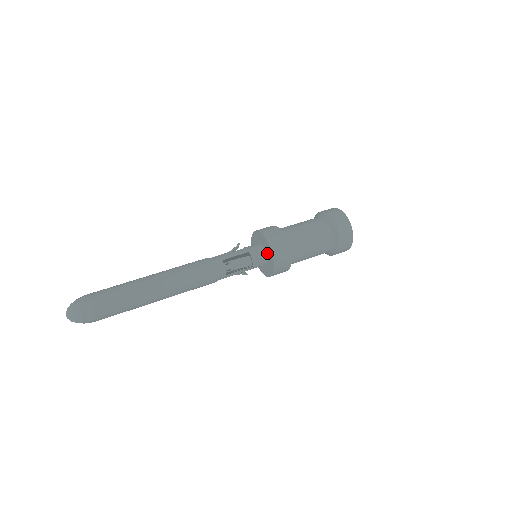
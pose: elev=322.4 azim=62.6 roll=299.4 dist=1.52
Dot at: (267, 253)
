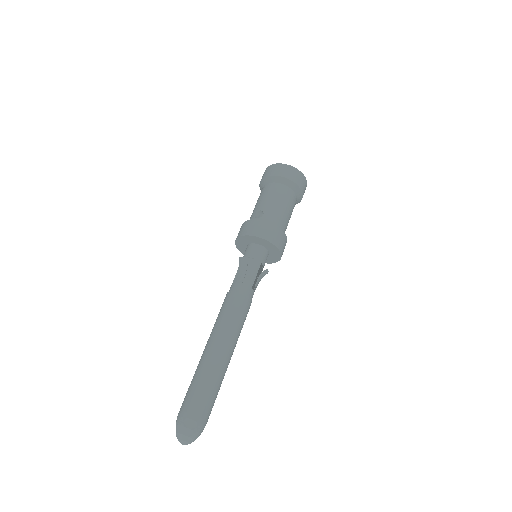
Dot at: (271, 253)
